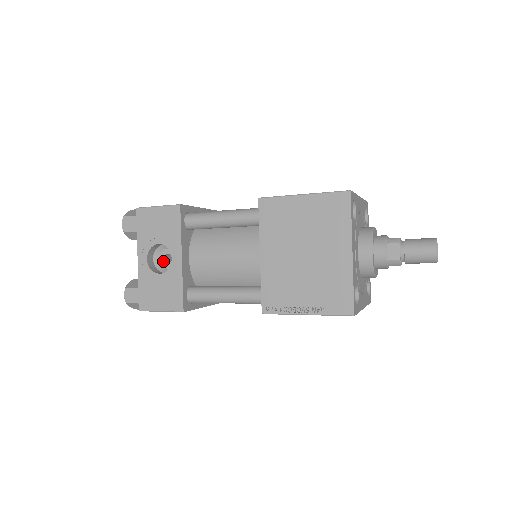
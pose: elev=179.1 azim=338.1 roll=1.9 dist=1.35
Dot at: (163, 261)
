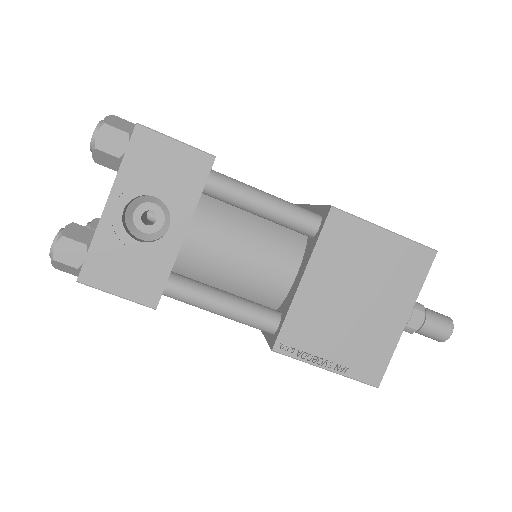
Dot at: (139, 218)
